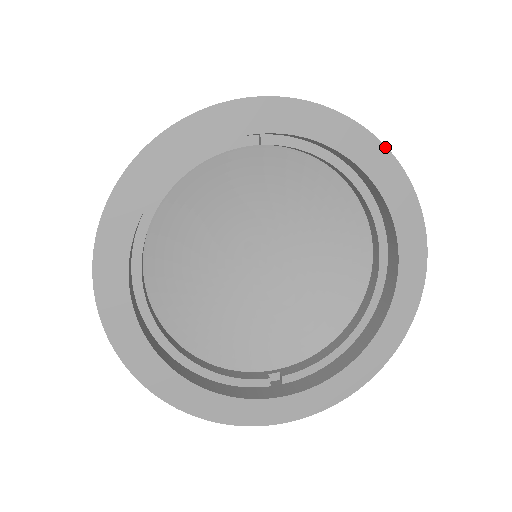
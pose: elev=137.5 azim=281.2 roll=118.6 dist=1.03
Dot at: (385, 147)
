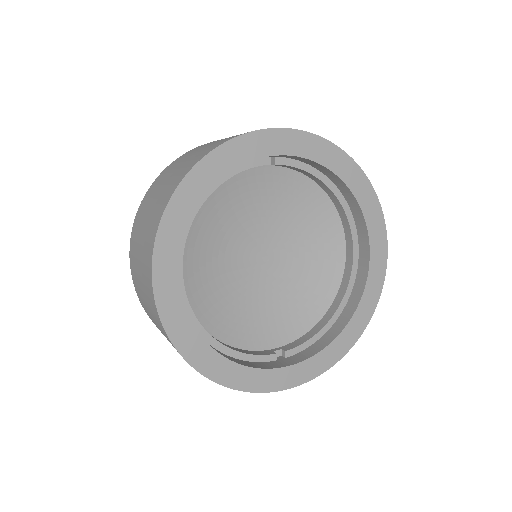
Dot at: (361, 170)
